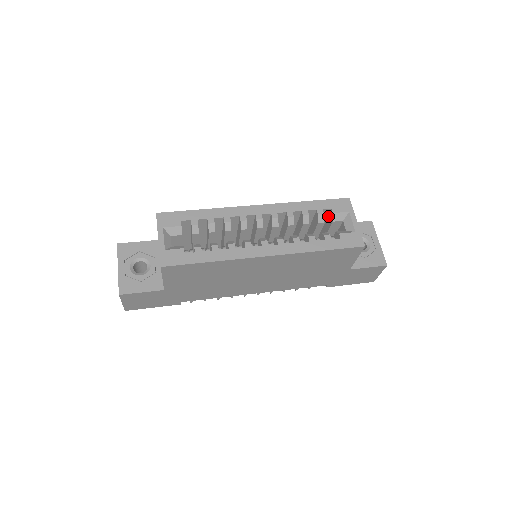
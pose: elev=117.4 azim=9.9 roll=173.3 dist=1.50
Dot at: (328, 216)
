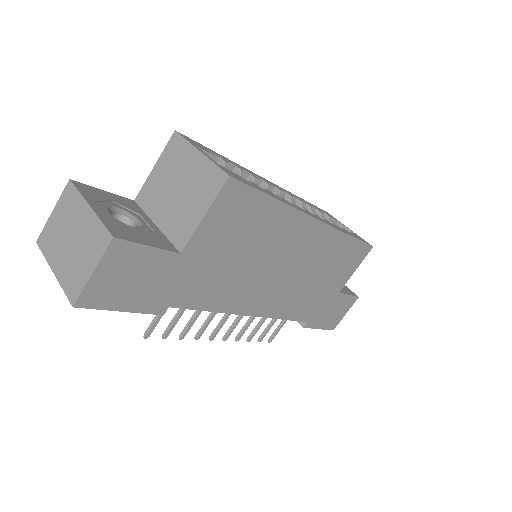
Dot at: occluded
